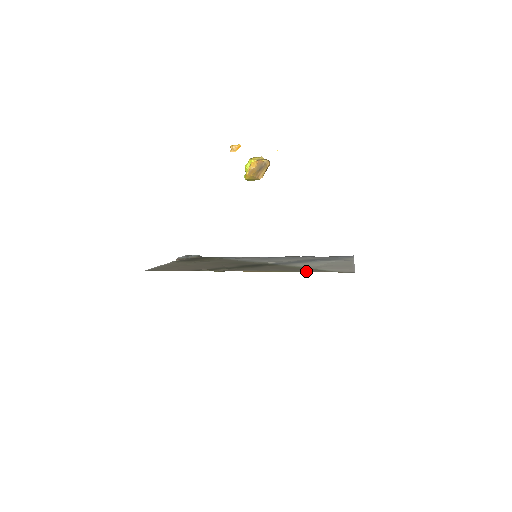
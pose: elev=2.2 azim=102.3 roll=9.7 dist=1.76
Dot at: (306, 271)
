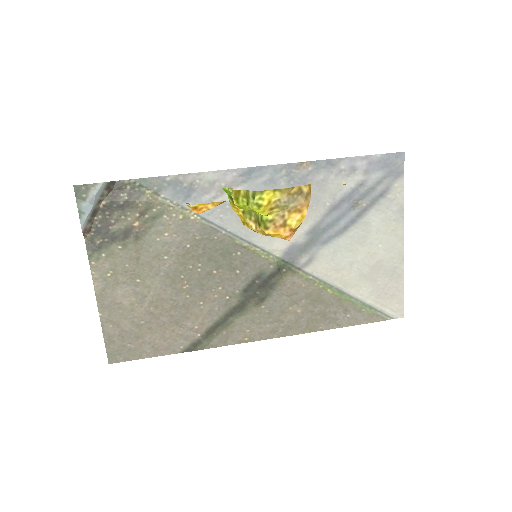
Dot at: (346, 323)
